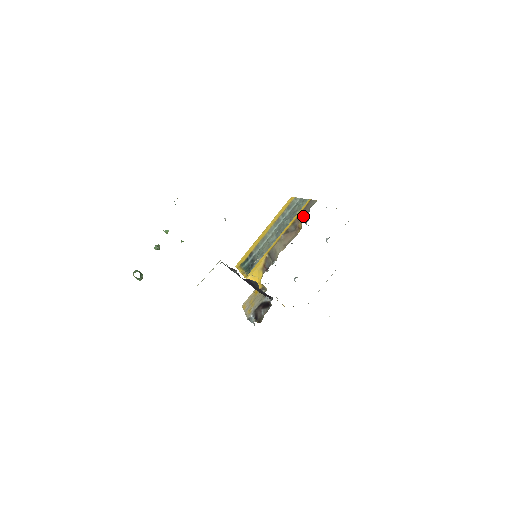
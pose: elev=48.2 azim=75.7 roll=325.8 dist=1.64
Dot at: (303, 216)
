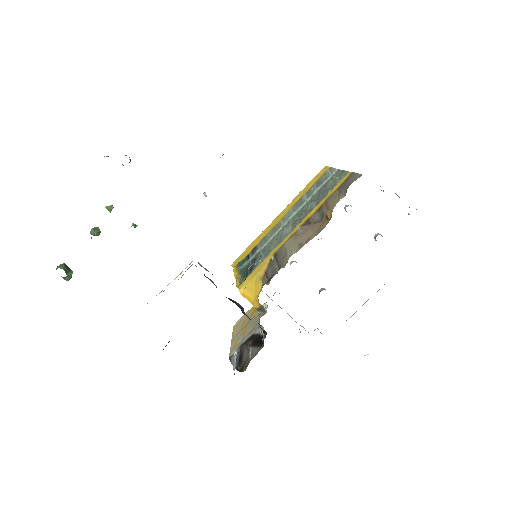
Dot at: (336, 199)
